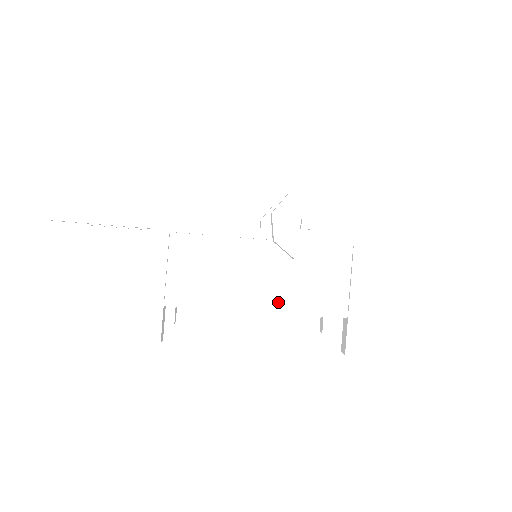
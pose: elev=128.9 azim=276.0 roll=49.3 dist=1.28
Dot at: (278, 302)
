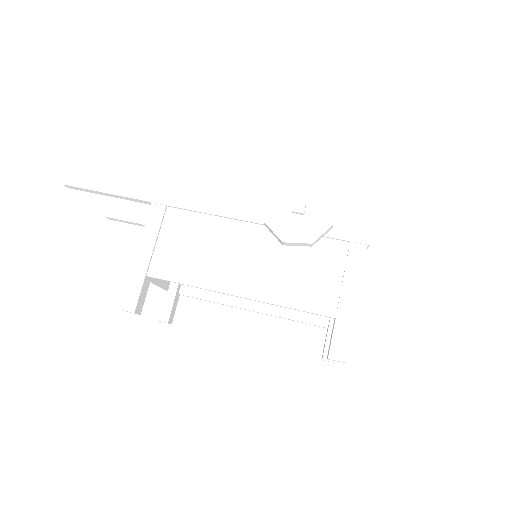
Dot at: (262, 289)
